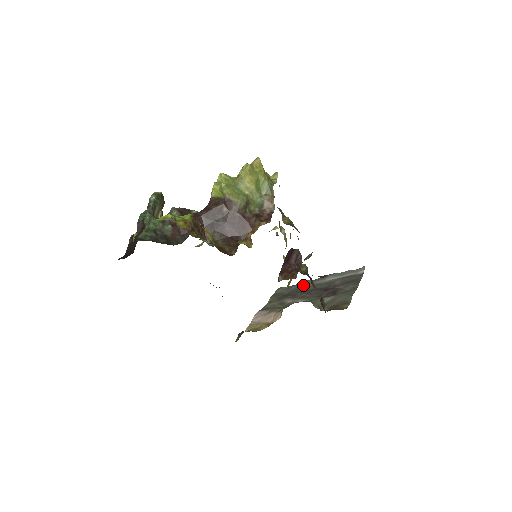
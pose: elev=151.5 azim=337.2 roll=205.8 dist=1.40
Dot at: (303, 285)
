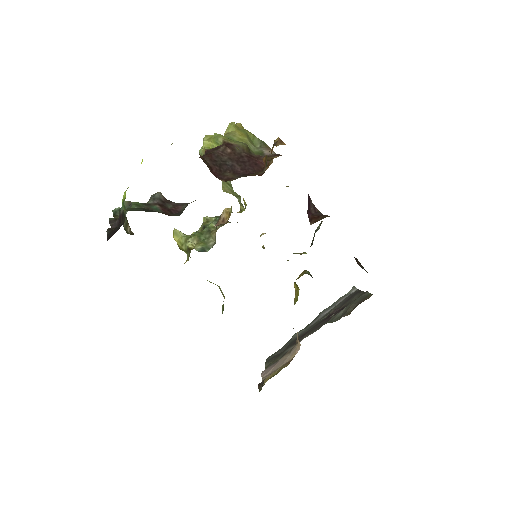
Dot at: (296, 336)
